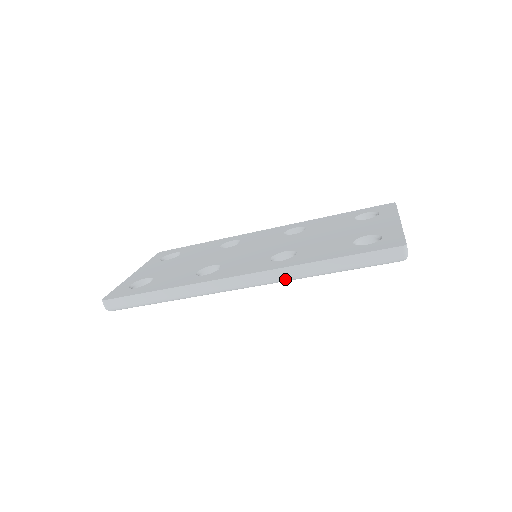
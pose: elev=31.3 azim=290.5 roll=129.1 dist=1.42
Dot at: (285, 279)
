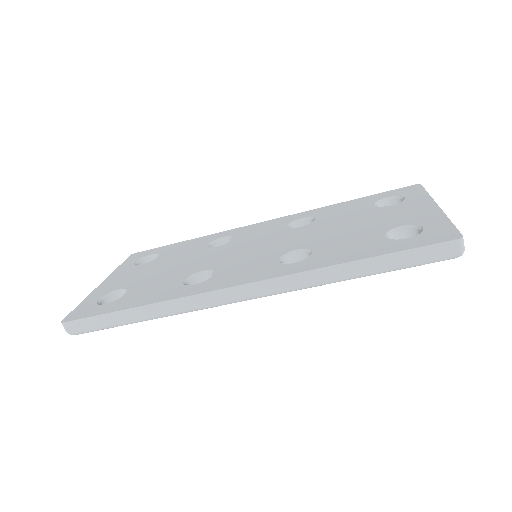
Dot at: (302, 287)
